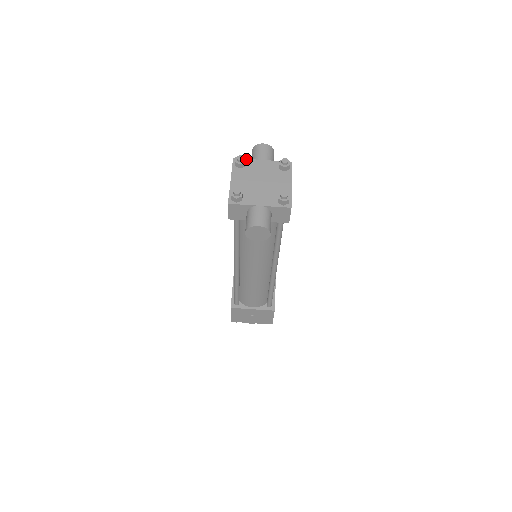
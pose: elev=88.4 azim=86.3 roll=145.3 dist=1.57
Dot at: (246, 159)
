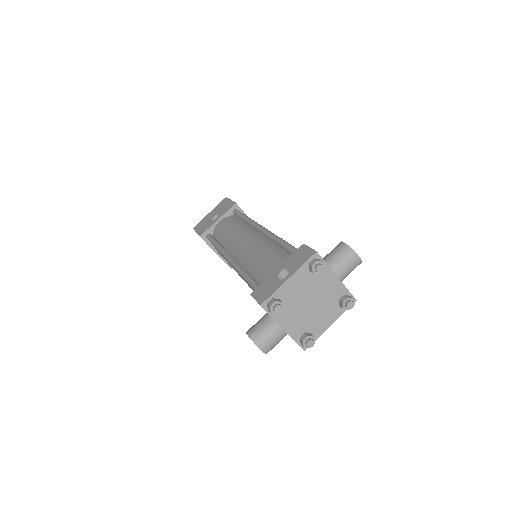
Dot at: (326, 263)
